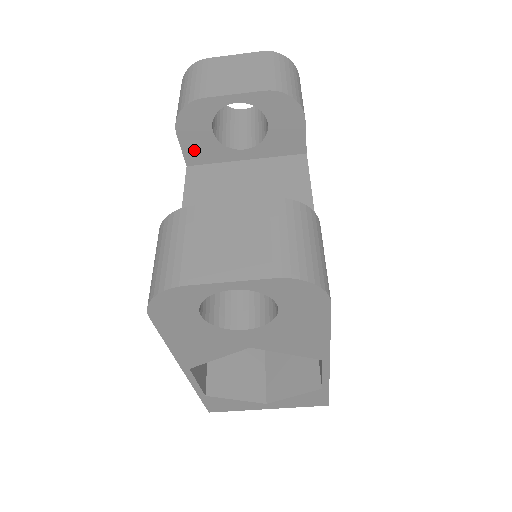
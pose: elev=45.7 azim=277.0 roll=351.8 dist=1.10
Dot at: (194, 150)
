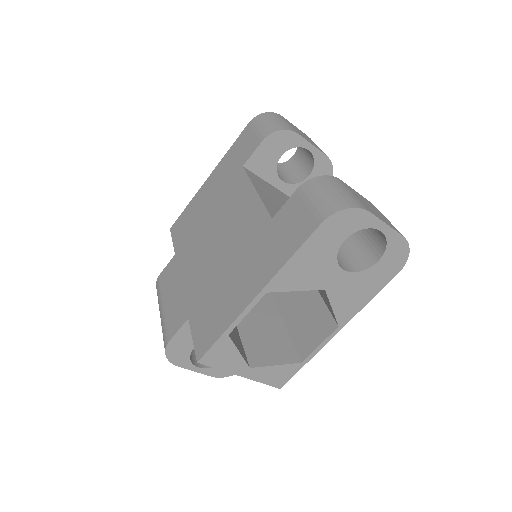
Dot at: (259, 159)
